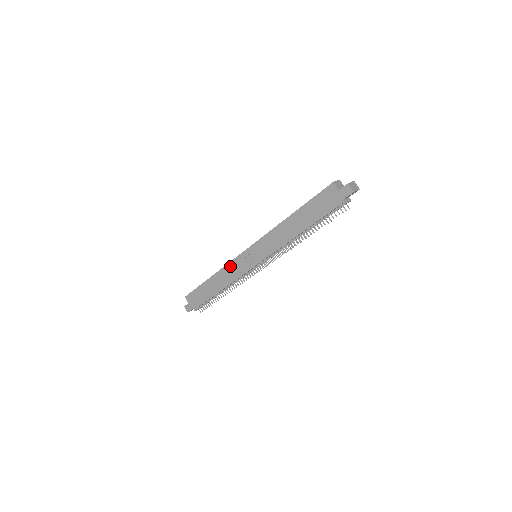
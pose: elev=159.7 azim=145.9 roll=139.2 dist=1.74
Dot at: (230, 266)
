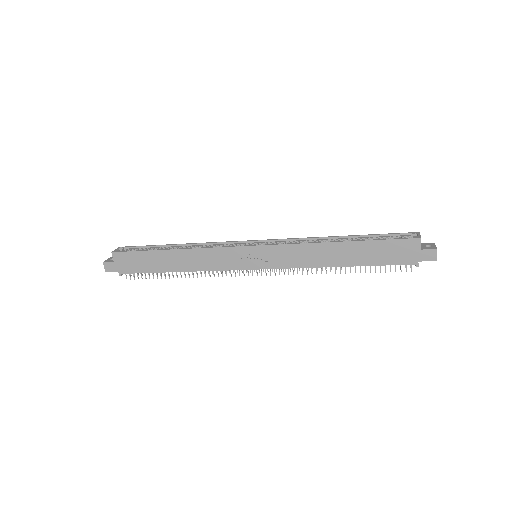
Dot at: (213, 252)
